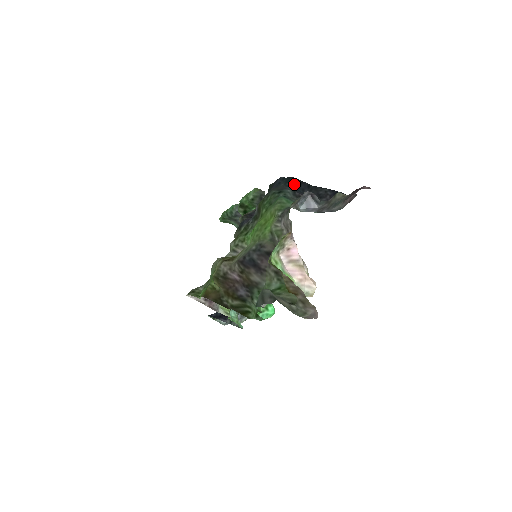
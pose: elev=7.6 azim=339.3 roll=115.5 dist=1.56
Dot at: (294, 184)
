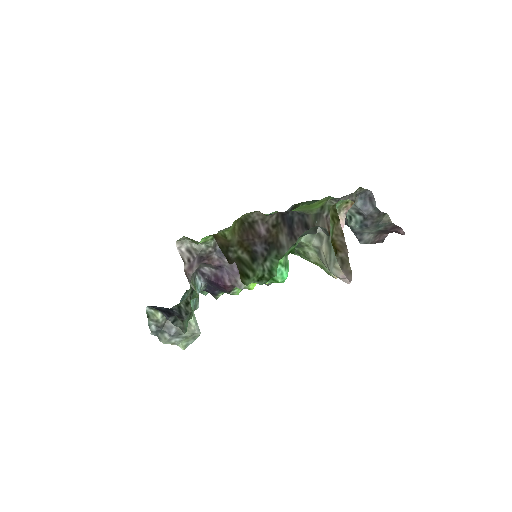
Dot at: occluded
